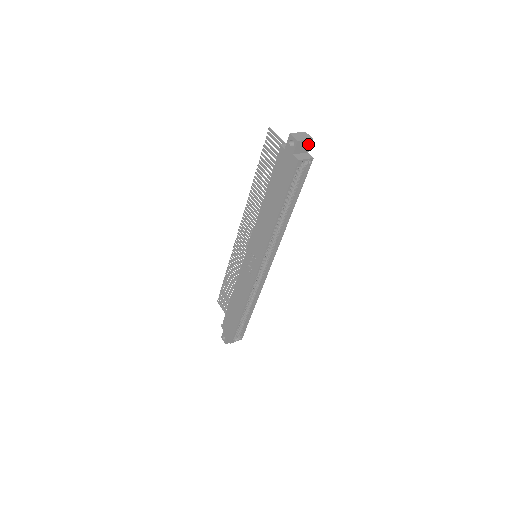
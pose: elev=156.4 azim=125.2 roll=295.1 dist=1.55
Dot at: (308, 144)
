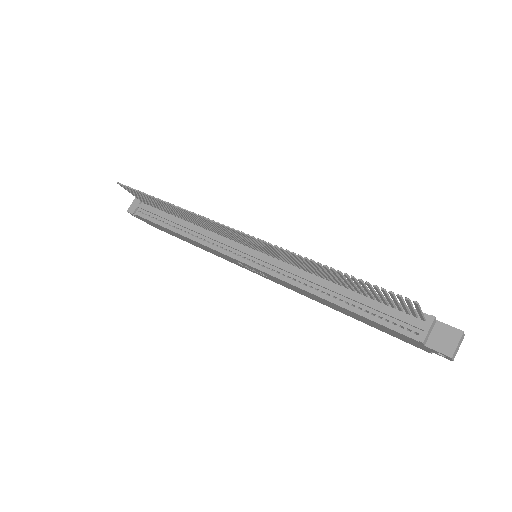
Dot at: occluded
